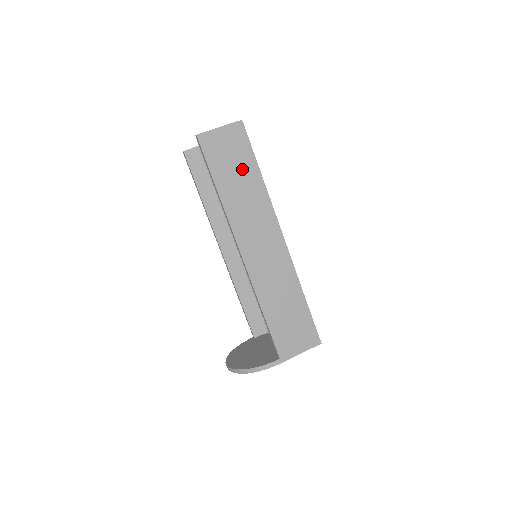
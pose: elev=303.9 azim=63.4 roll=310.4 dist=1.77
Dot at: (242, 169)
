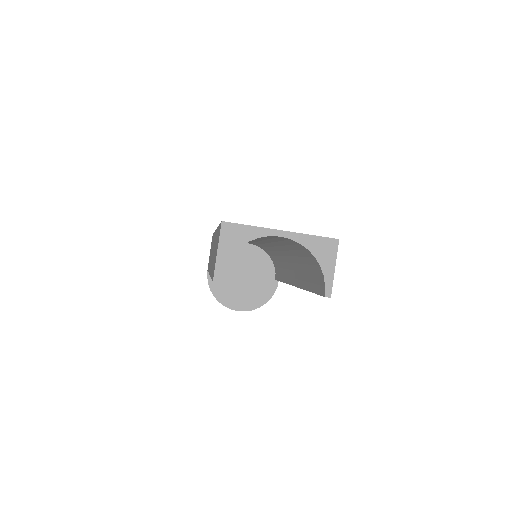
Dot at: occluded
